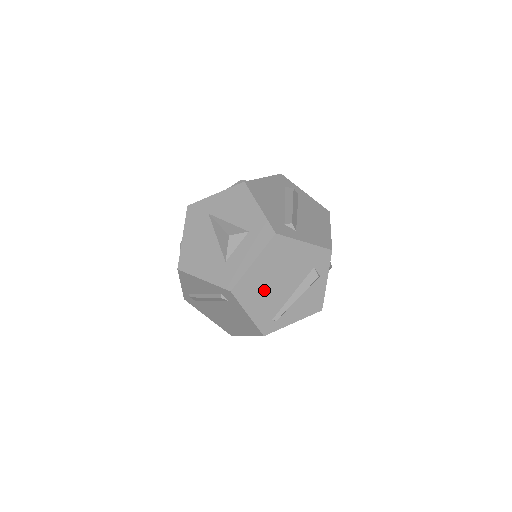
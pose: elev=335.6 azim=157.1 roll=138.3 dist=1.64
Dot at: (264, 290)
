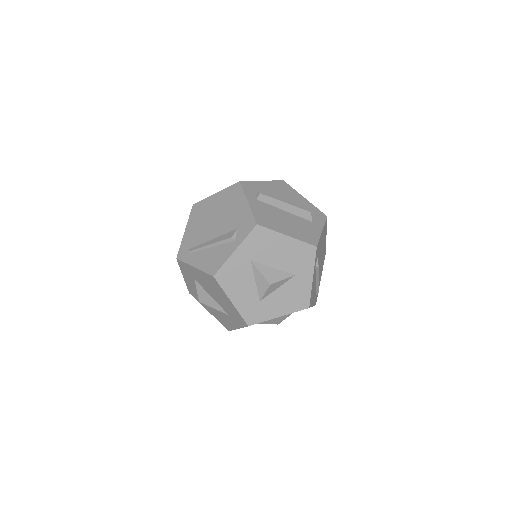
Dot at: (204, 220)
